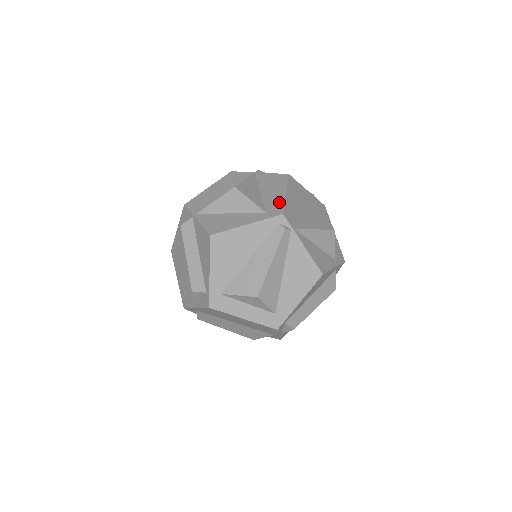
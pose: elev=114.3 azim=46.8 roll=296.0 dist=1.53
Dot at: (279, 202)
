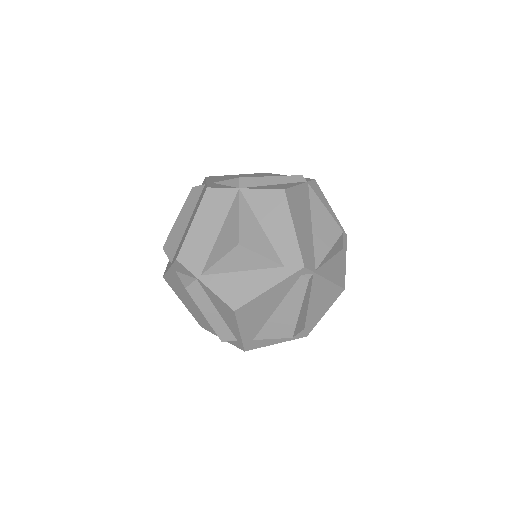
Dot at: (292, 246)
